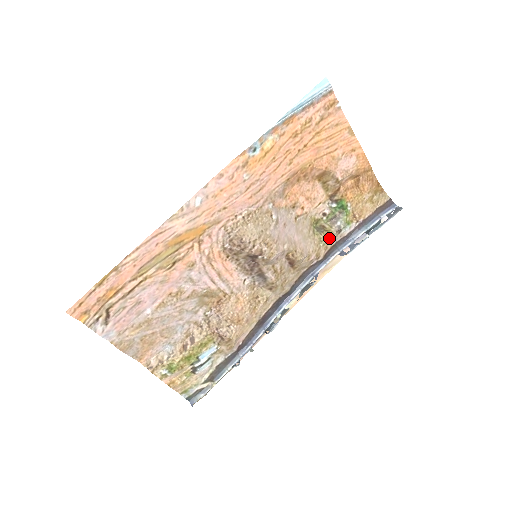
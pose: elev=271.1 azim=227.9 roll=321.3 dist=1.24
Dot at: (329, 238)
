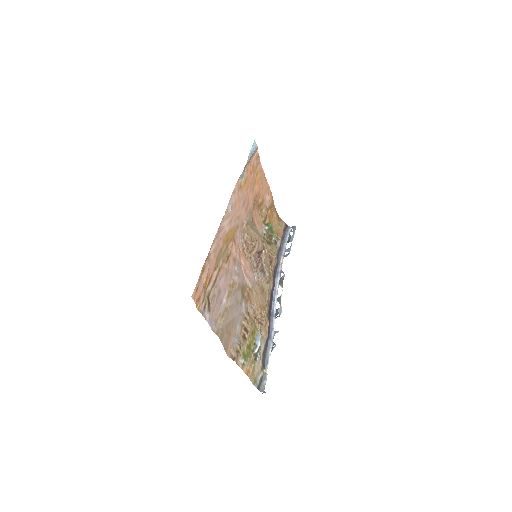
Dot at: (275, 247)
